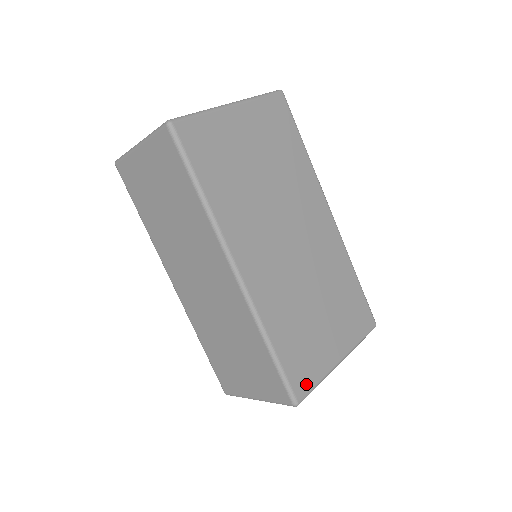
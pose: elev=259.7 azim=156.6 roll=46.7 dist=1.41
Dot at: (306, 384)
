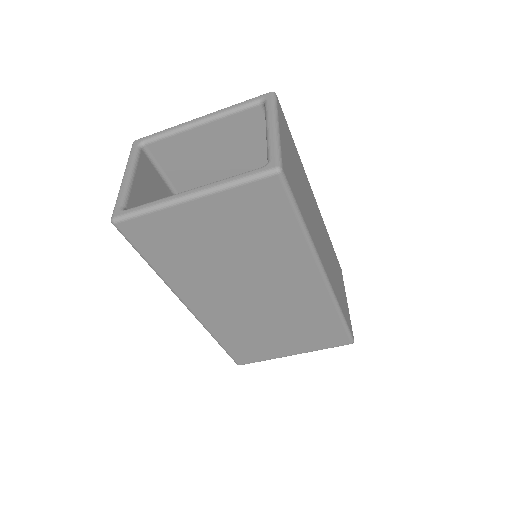
Dot at: (250, 360)
